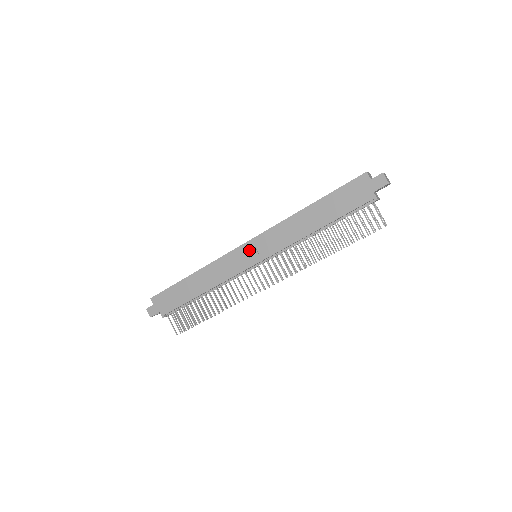
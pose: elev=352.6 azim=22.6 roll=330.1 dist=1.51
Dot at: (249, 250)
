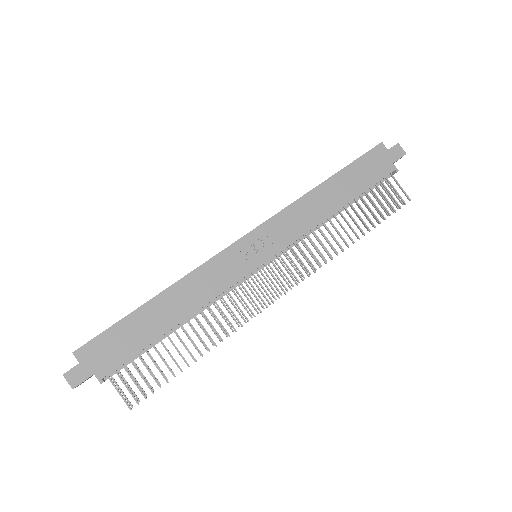
Dot at: (251, 245)
